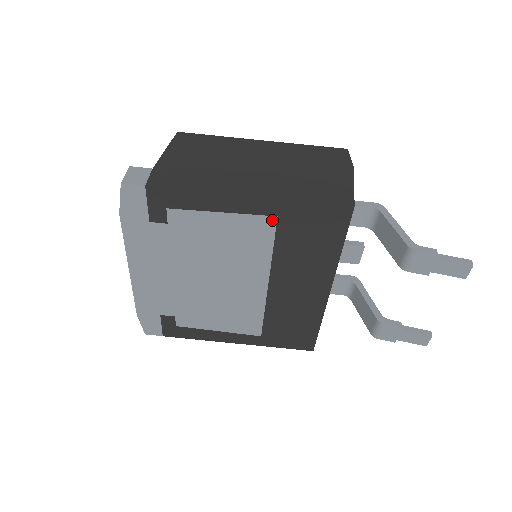
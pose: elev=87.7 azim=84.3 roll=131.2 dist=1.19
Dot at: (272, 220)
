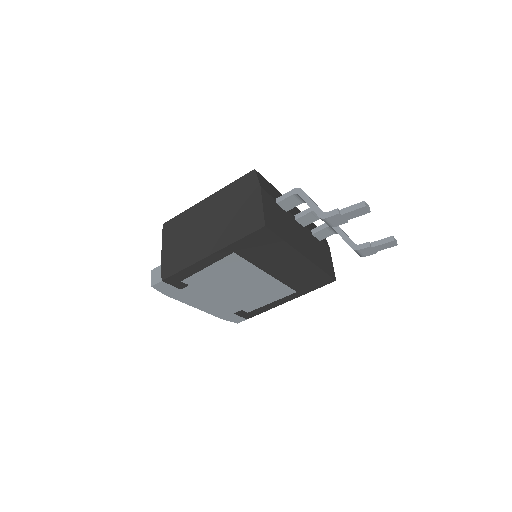
Dot at: (233, 255)
